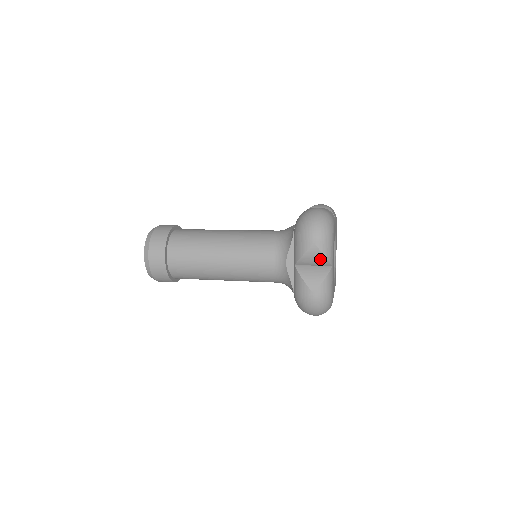
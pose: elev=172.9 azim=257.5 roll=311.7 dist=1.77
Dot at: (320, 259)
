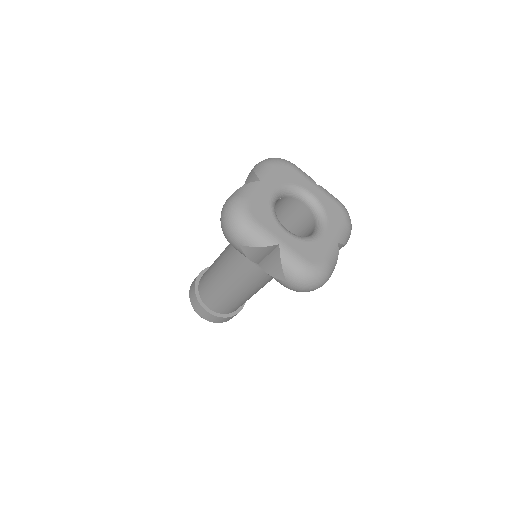
Dot at: (252, 178)
